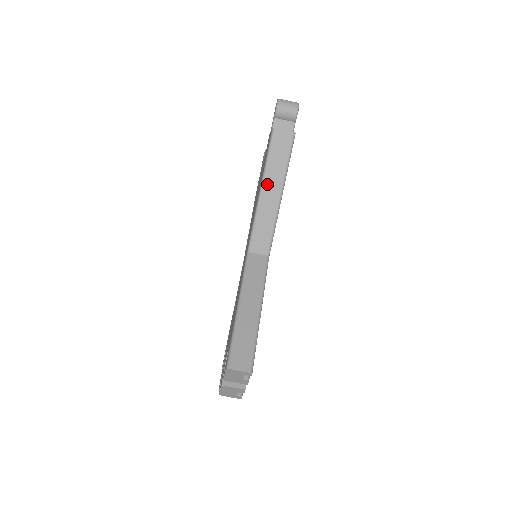
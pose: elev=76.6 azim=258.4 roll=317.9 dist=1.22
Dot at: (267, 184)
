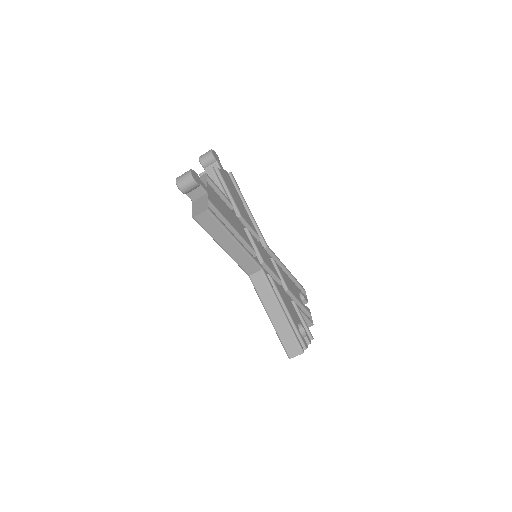
Dot at: (222, 243)
